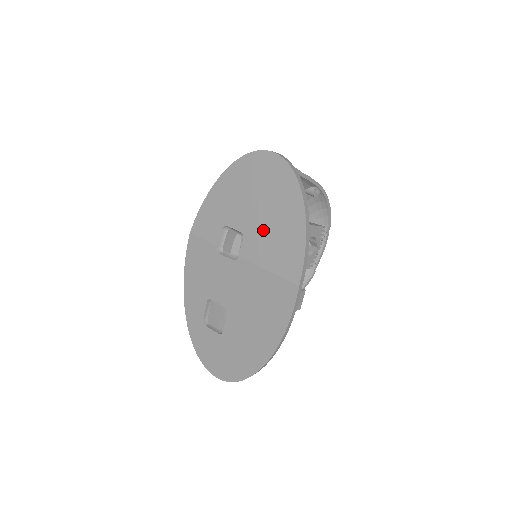
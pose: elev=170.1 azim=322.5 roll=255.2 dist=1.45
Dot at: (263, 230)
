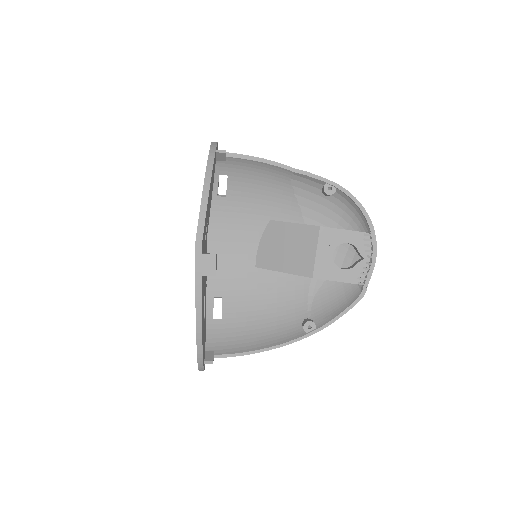
Dot at: occluded
